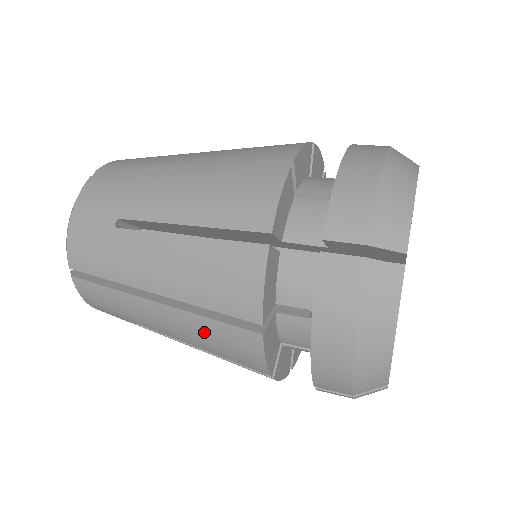
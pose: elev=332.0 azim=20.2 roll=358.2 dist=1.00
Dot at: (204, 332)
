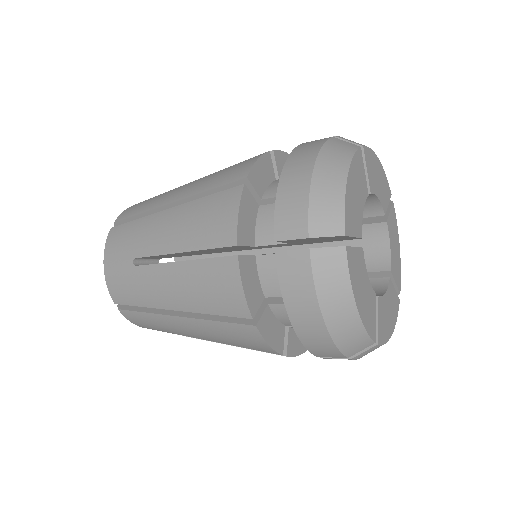
Dot at: (219, 332)
